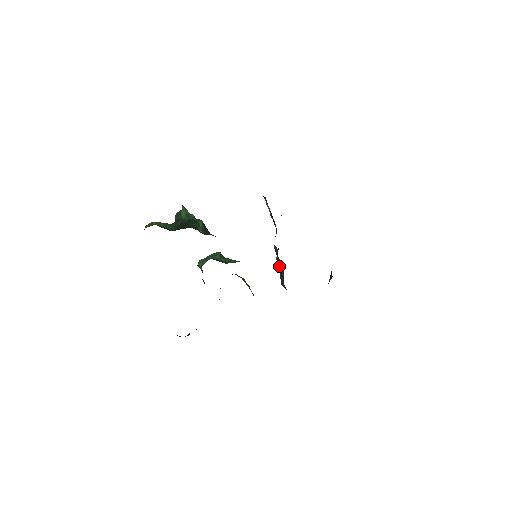
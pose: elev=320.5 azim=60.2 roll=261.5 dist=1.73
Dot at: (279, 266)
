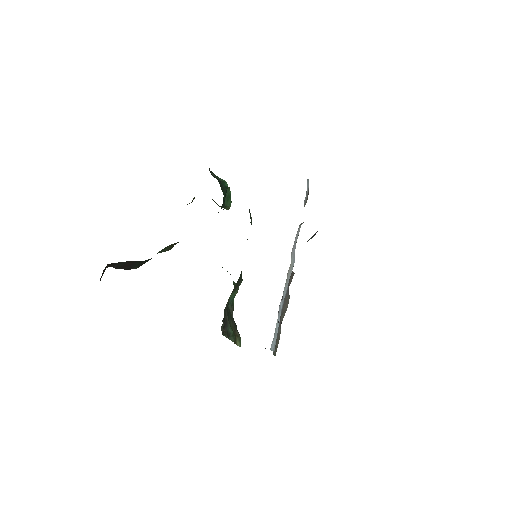
Dot at: occluded
